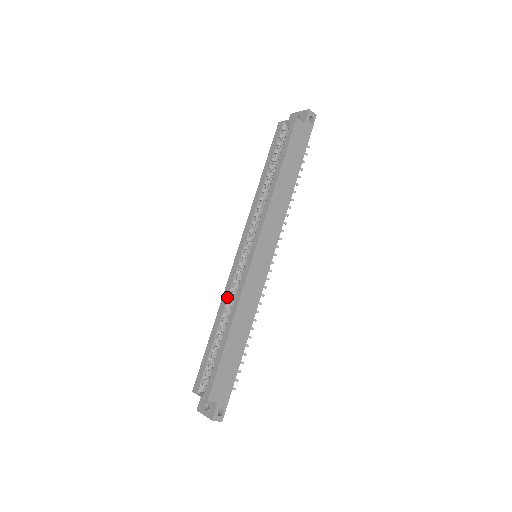
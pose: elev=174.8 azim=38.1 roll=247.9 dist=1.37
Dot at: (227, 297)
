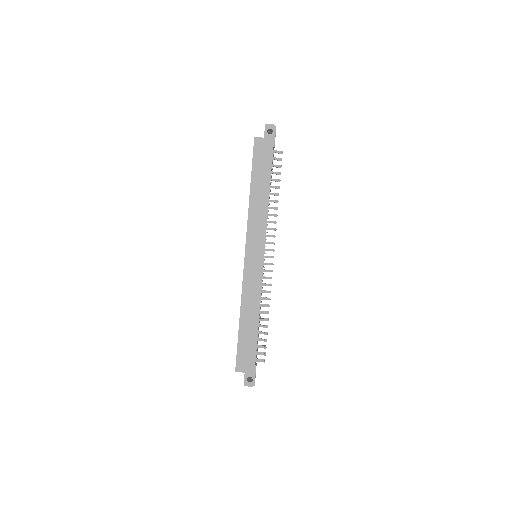
Dot at: occluded
